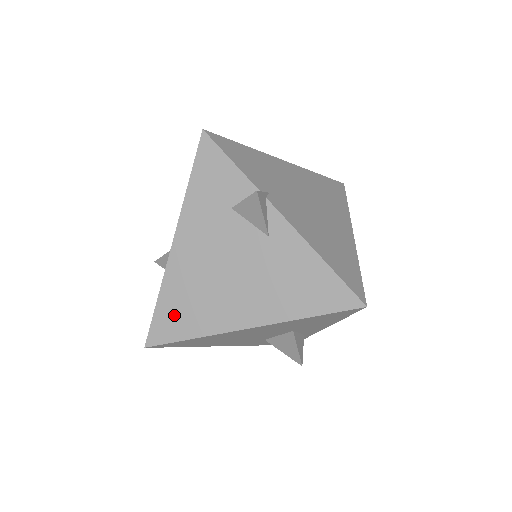
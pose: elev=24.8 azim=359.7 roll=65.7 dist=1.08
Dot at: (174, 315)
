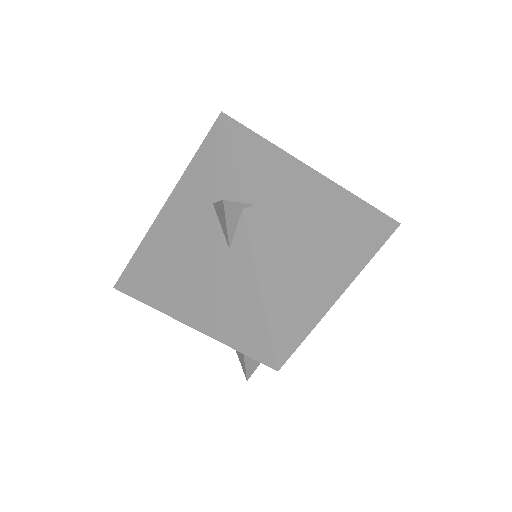
Dot at: (140, 274)
